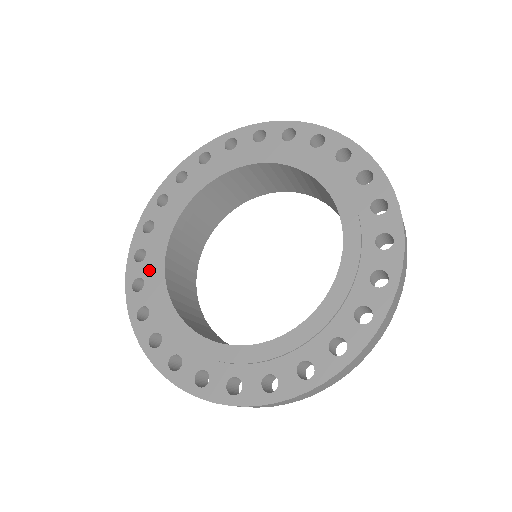
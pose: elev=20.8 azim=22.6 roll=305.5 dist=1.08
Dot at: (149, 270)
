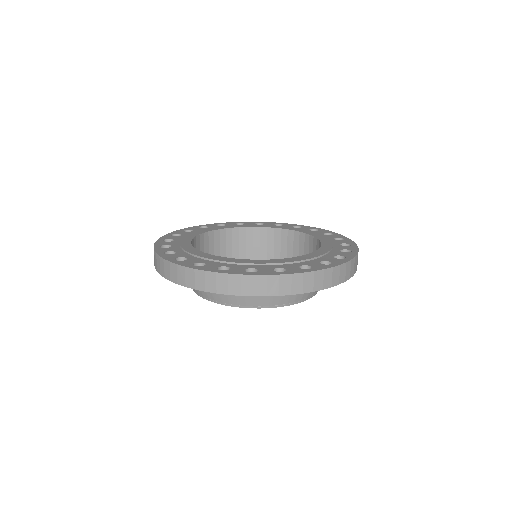
Dot at: (180, 238)
